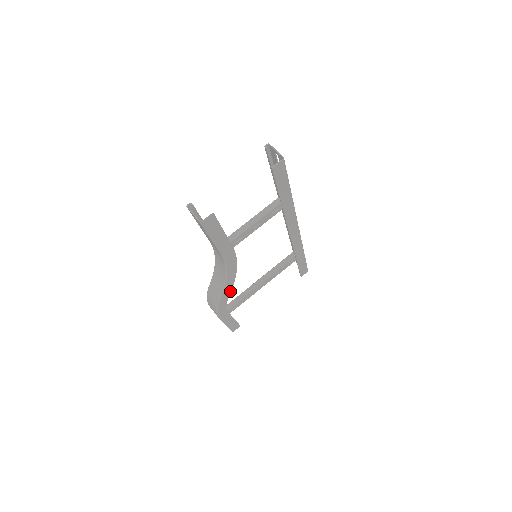
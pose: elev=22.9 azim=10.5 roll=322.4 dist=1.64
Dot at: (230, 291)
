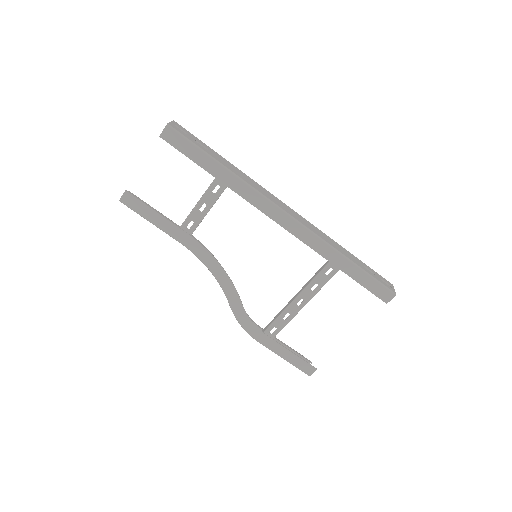
Dot at: (239, 299)
